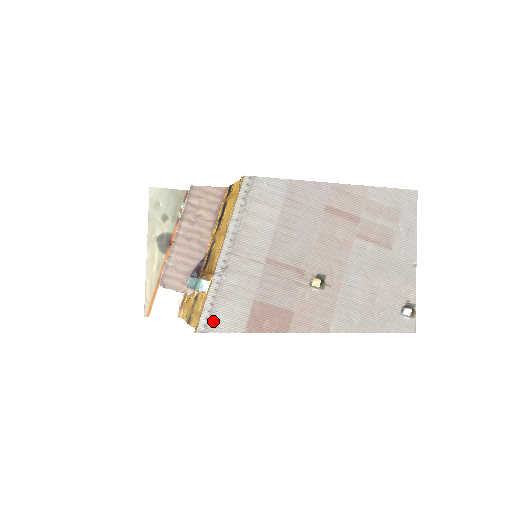
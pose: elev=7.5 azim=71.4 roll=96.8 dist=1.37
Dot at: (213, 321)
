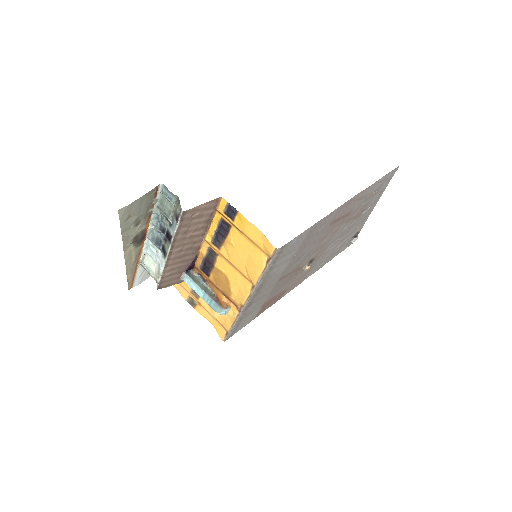
Dot at: (236, 330)
